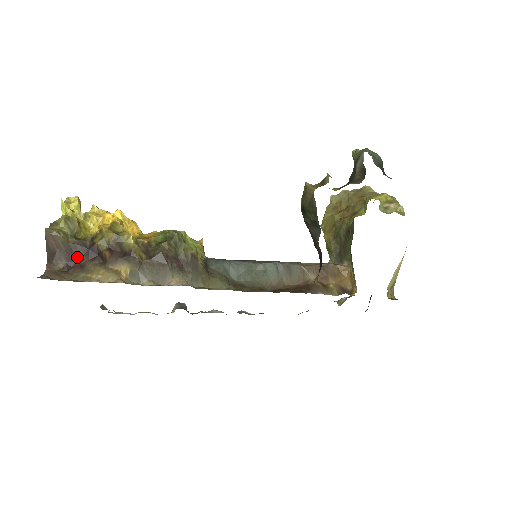
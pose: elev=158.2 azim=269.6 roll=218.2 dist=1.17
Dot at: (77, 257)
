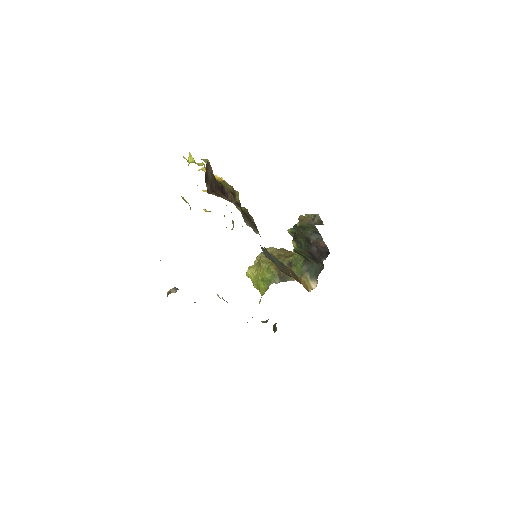
Dot at: (215, 188)
